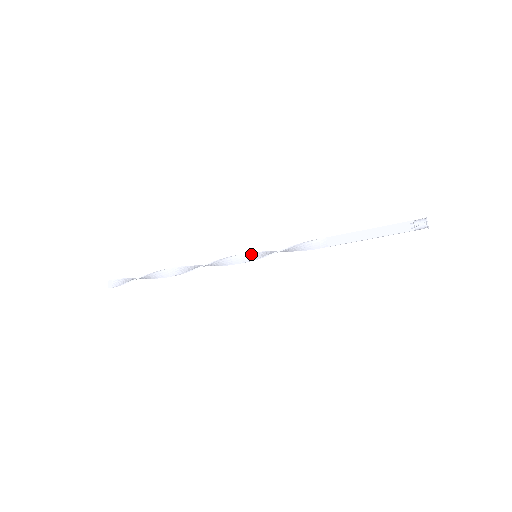
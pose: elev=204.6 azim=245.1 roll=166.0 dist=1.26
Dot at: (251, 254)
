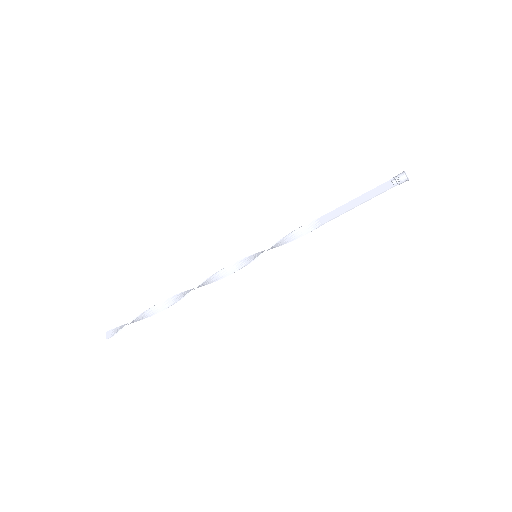
Dot at: (251, 256)
